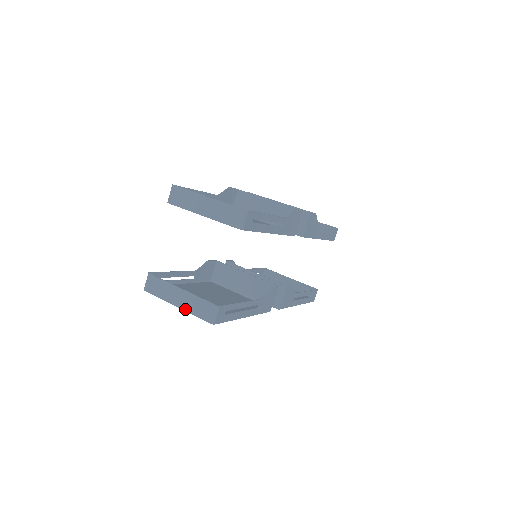
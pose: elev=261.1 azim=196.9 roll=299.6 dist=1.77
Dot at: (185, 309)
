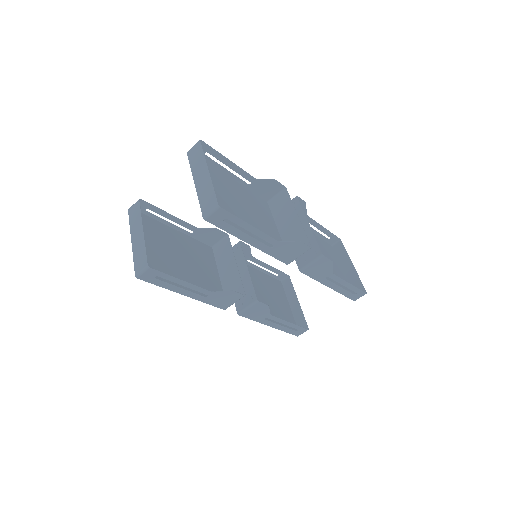
Dot at: (133, 248)
